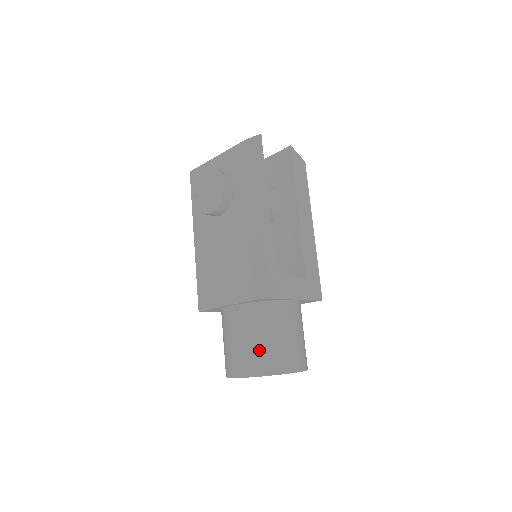
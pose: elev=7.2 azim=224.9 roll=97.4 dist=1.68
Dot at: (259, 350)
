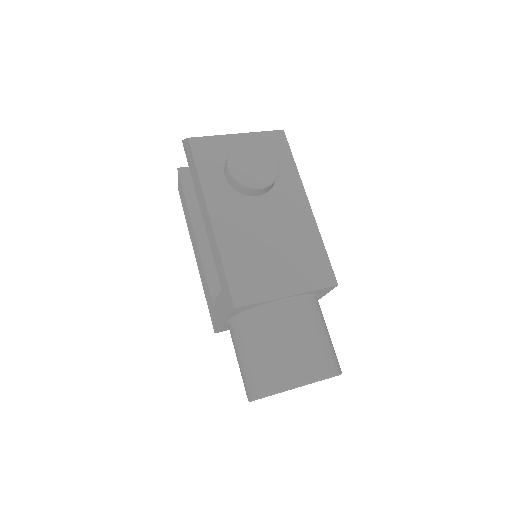
Dot at: (327, 347)
